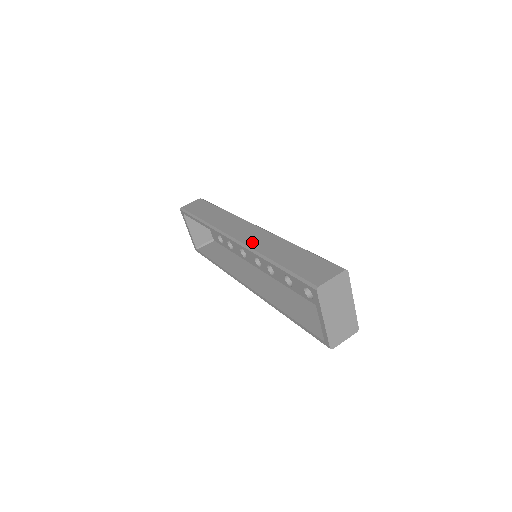
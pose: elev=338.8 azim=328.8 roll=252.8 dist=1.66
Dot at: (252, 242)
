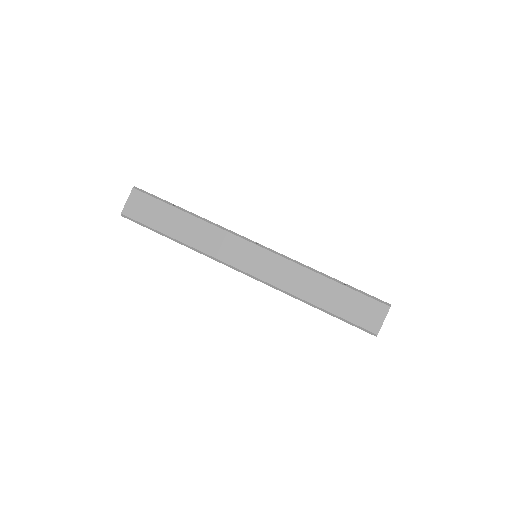
Dot at: (273, 278)
